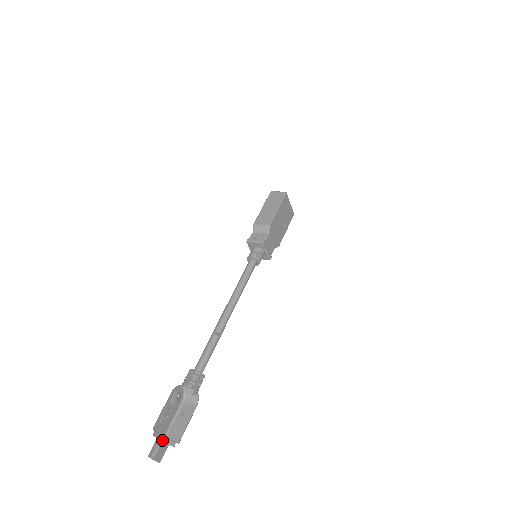
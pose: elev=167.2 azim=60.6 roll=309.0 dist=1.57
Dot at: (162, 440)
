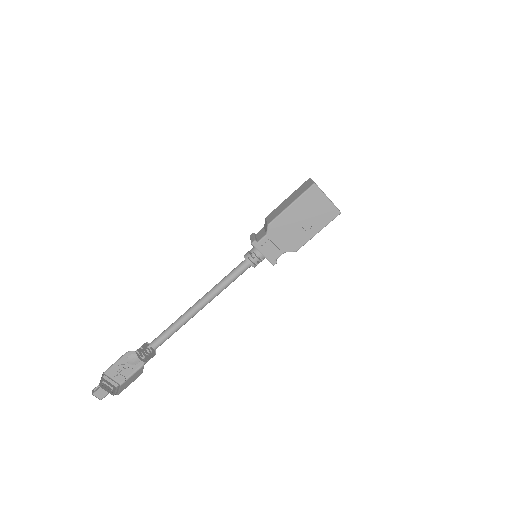
Dot at: occluded
